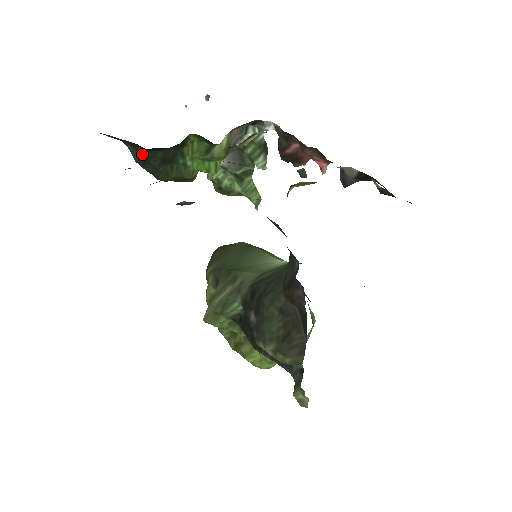
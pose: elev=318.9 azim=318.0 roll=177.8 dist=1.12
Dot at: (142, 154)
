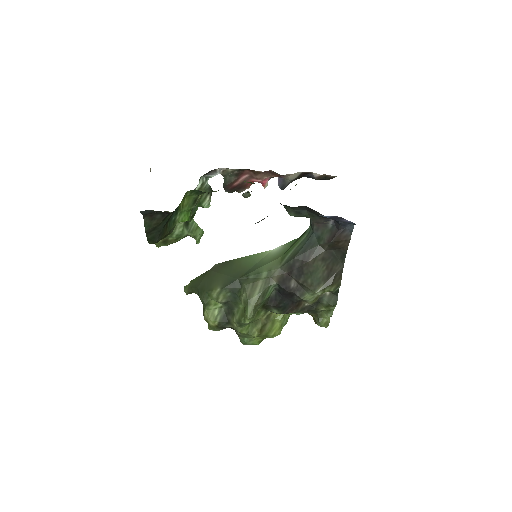
Dot at: (156, 221)
